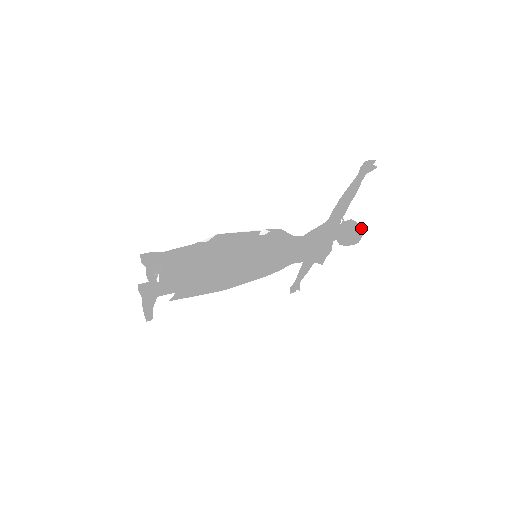
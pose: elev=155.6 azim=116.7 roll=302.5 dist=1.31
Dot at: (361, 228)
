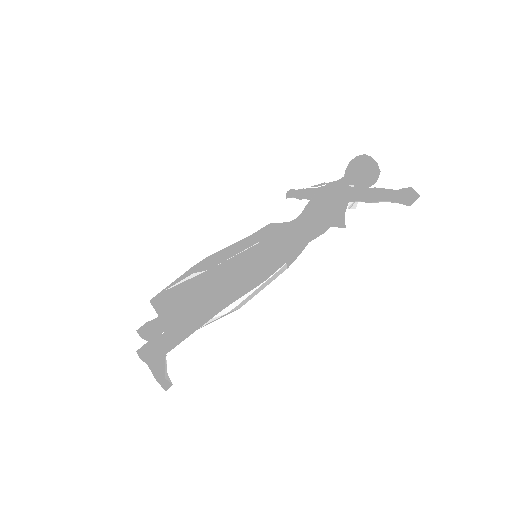
Dot at: (378, 167)
